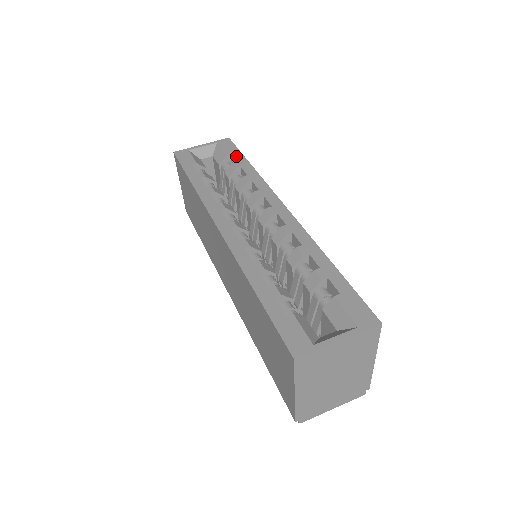
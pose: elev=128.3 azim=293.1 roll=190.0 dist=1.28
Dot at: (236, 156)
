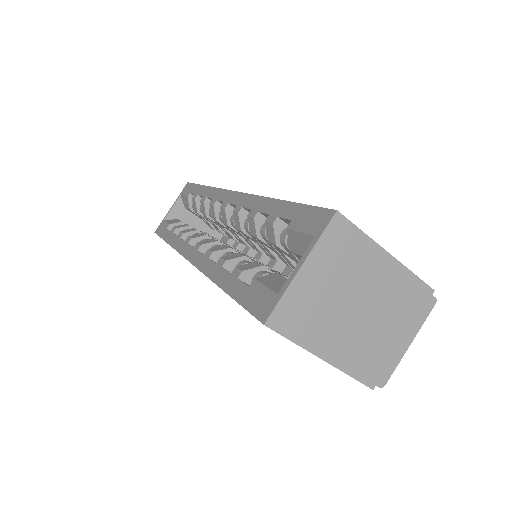
Dot at: (194, 190)
